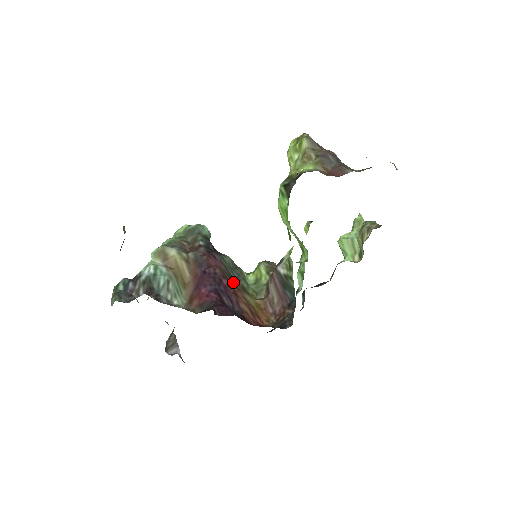
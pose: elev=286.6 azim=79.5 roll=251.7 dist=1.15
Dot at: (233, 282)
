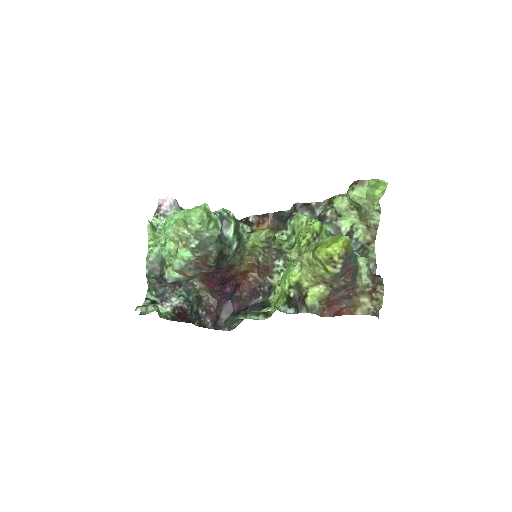
Dot at: (234, 268)
